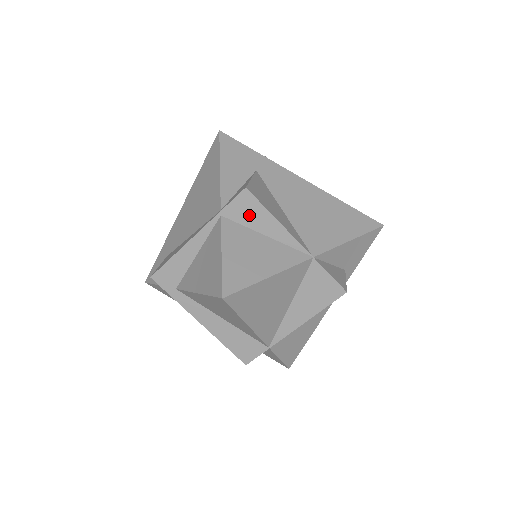
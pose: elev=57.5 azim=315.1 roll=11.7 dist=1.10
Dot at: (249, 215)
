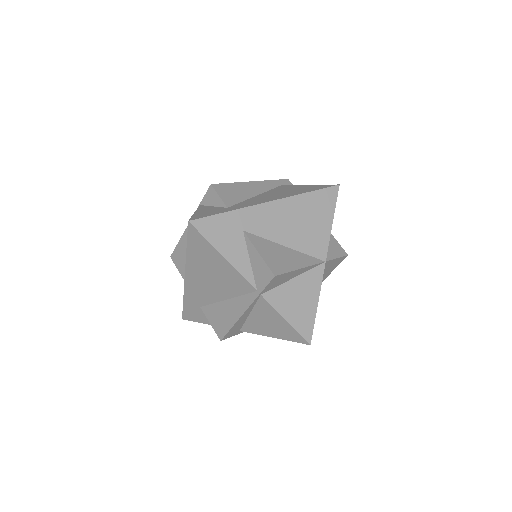
Dot at: (280, 281)
